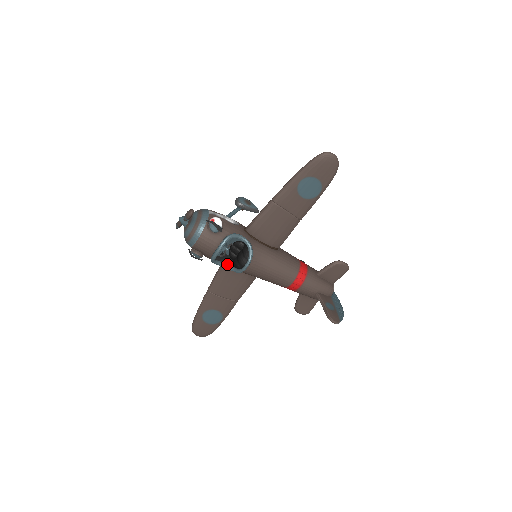
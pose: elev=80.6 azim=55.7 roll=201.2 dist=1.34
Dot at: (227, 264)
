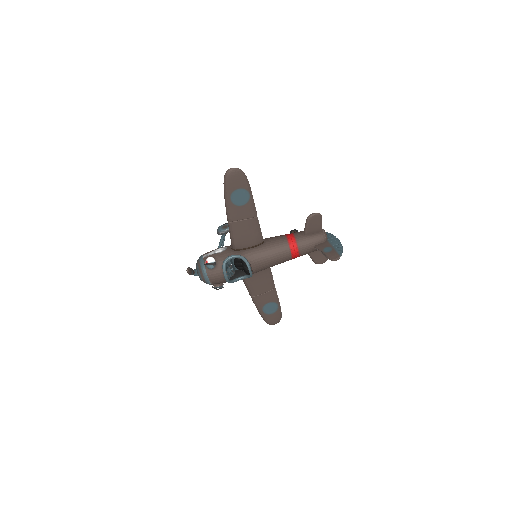
Dot at: (242, 276)
